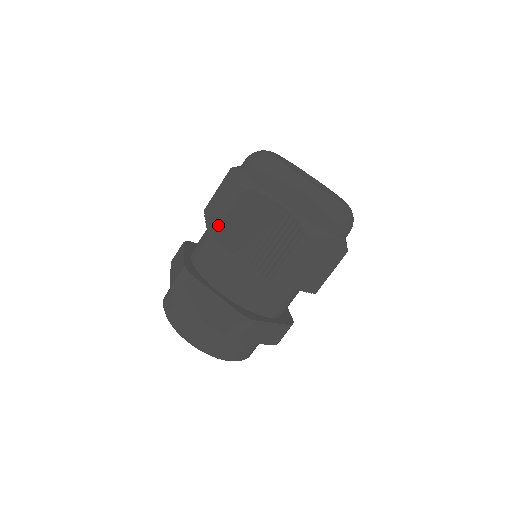
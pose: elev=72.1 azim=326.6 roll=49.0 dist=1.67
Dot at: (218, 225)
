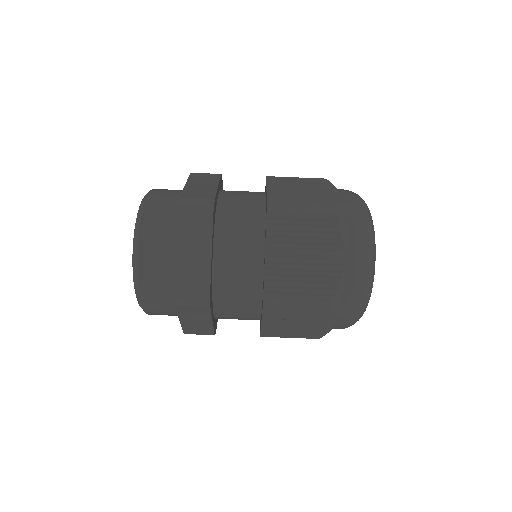
Dot at: (280, 177)
